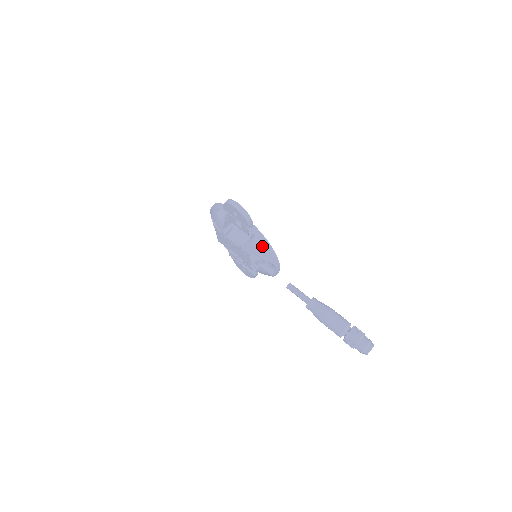
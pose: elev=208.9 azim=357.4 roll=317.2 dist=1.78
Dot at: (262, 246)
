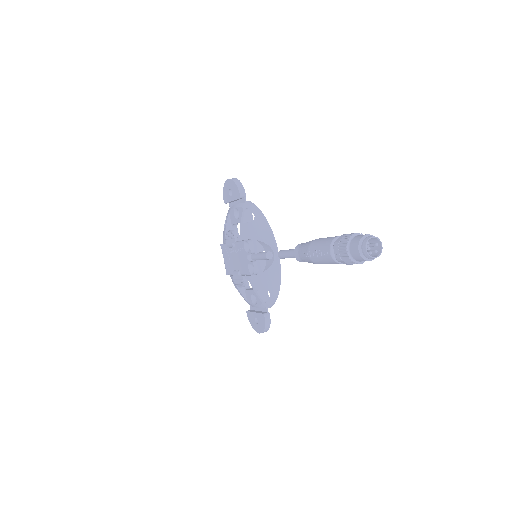
Dot at: (254, 218)
